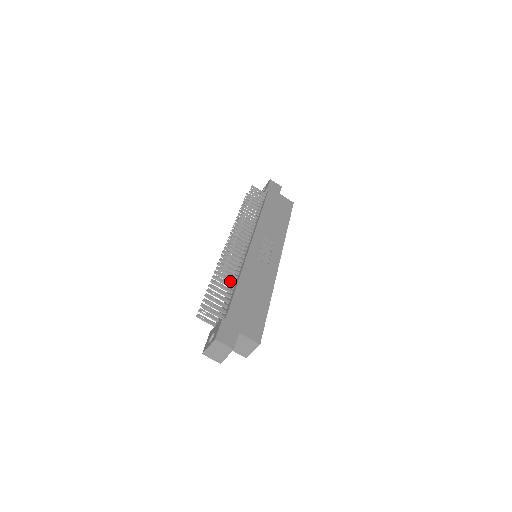
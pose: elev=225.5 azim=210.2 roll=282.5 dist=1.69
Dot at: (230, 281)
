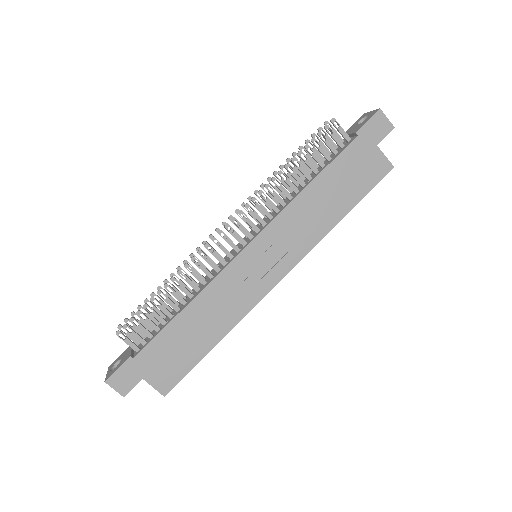
Dot at: (178, 300)
